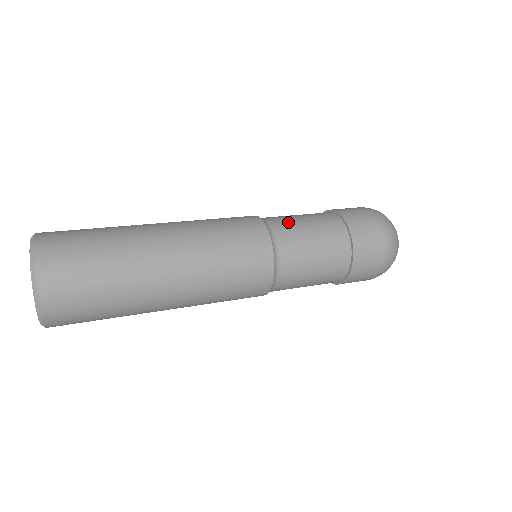
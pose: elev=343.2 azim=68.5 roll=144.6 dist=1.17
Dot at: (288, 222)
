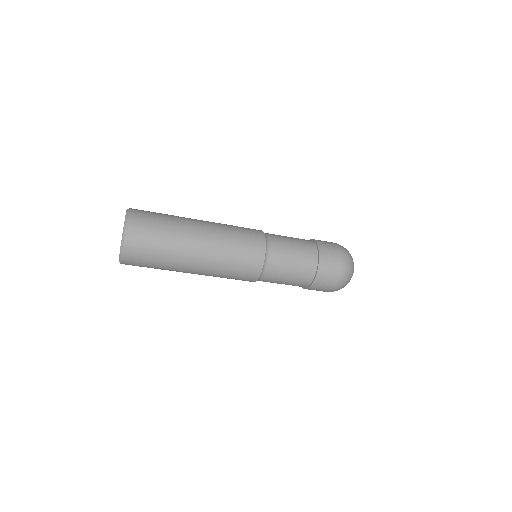
Dot at: occluded
